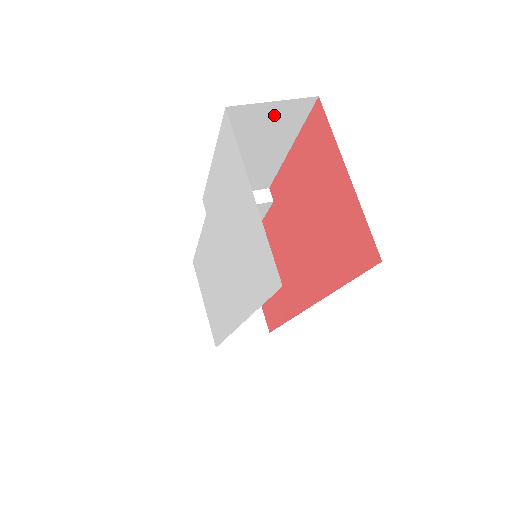
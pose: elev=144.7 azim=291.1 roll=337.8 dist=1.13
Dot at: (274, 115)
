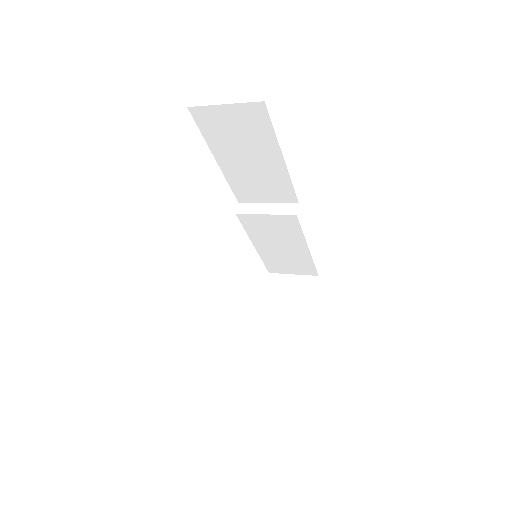
Dot at: (237, 118)
